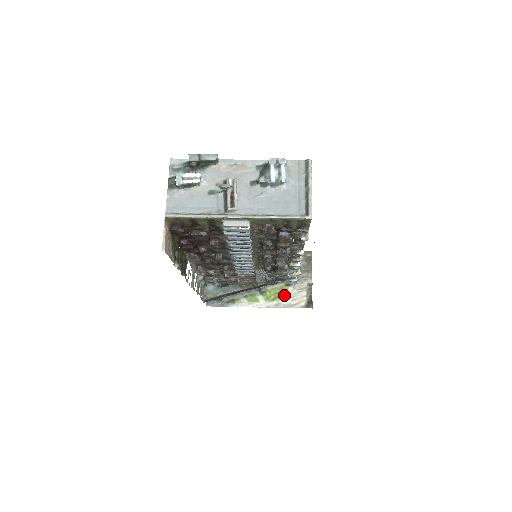
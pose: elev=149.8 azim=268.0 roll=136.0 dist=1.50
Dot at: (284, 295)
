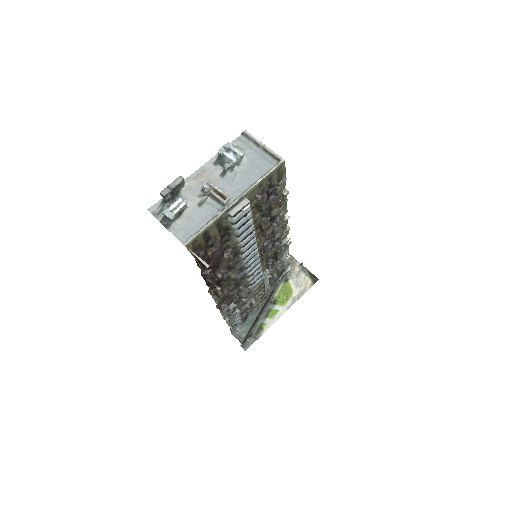
Dot at: (291, 289)
